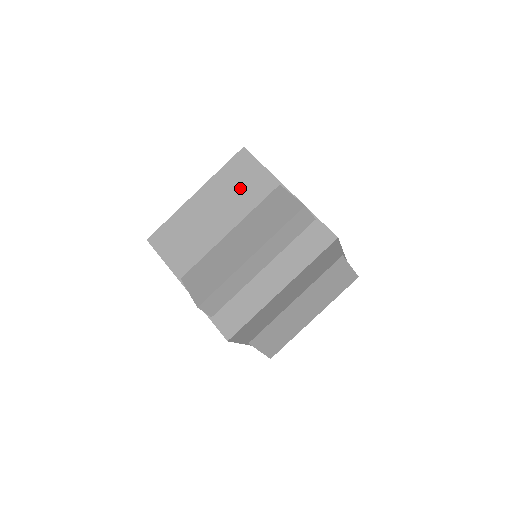
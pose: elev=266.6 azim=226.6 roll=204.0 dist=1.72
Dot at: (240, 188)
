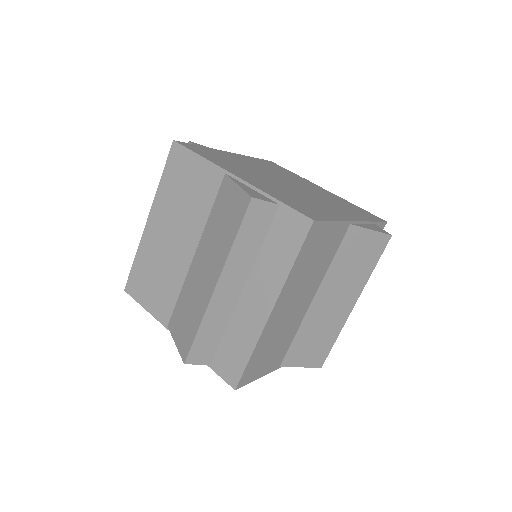
Dot at: (186, 195)
